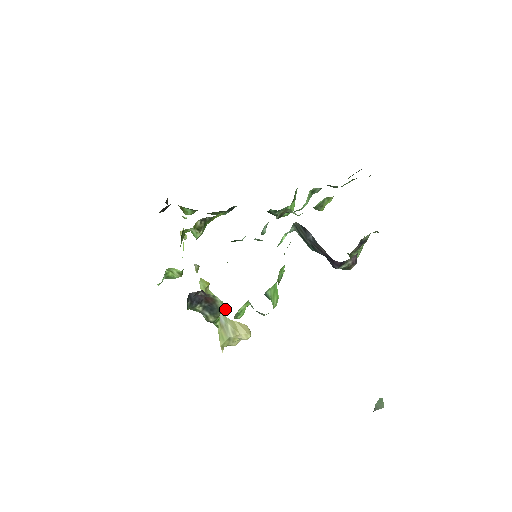
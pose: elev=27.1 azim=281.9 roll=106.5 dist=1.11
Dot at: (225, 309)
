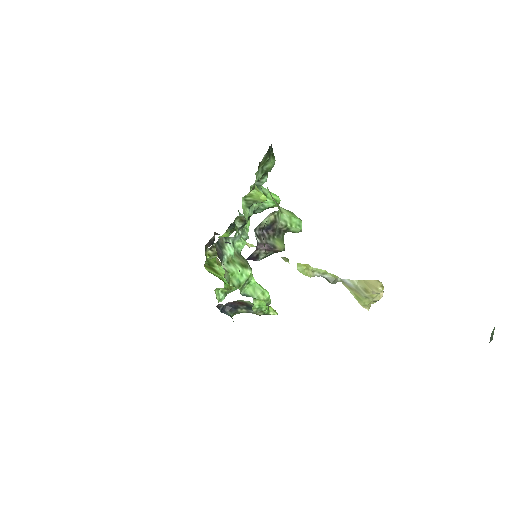
Dot at: occluded
